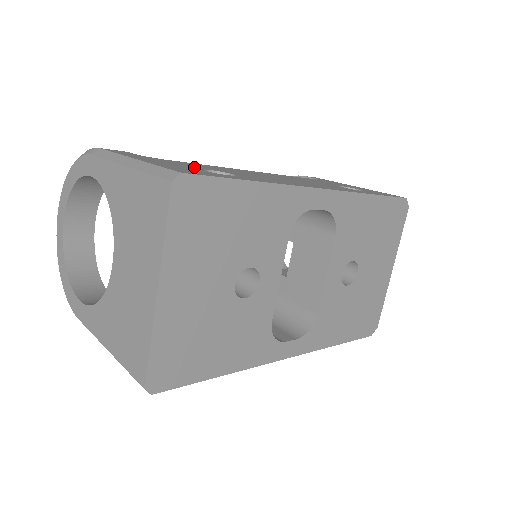
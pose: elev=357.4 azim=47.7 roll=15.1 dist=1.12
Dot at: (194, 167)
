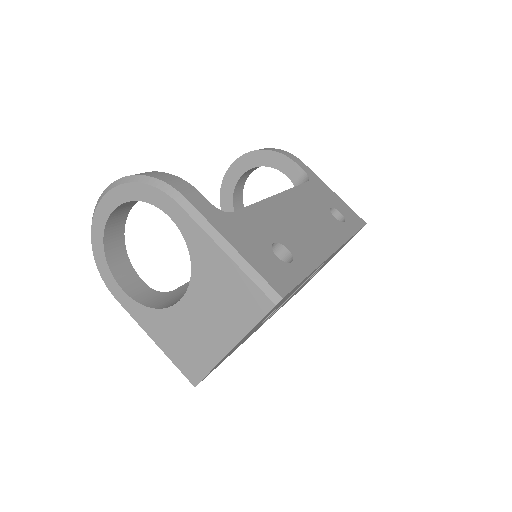
Dot at: (264, 242)
